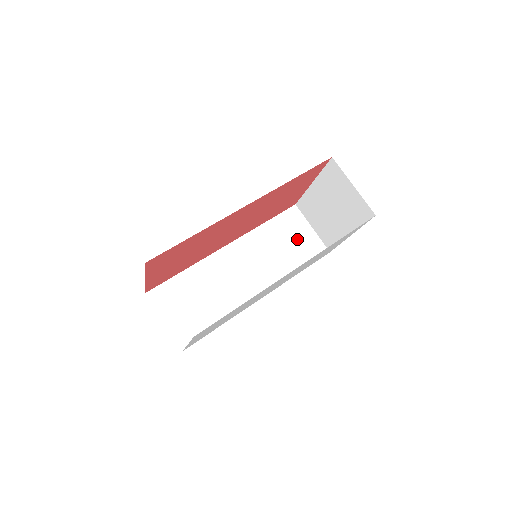
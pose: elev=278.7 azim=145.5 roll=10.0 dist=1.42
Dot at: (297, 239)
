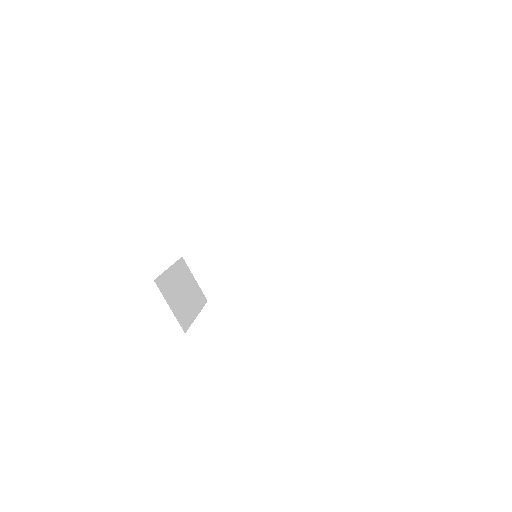
Dot at: (315, 220)
